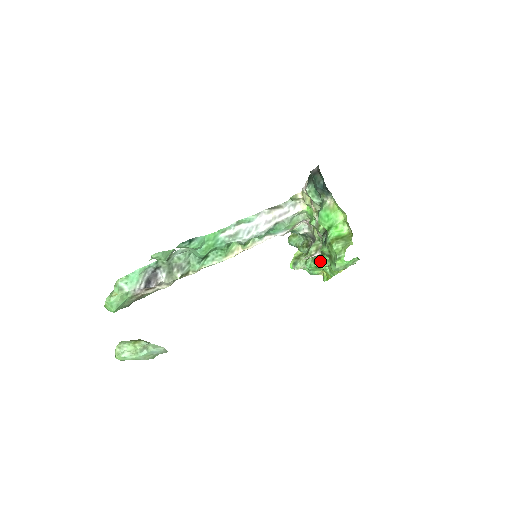
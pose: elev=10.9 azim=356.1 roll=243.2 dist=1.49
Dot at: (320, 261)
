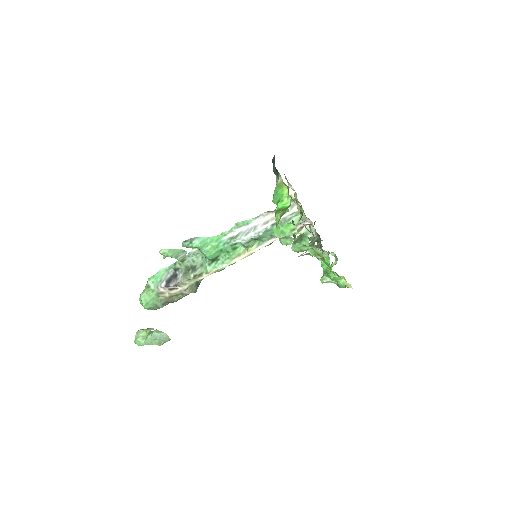
Dot at: occluded
